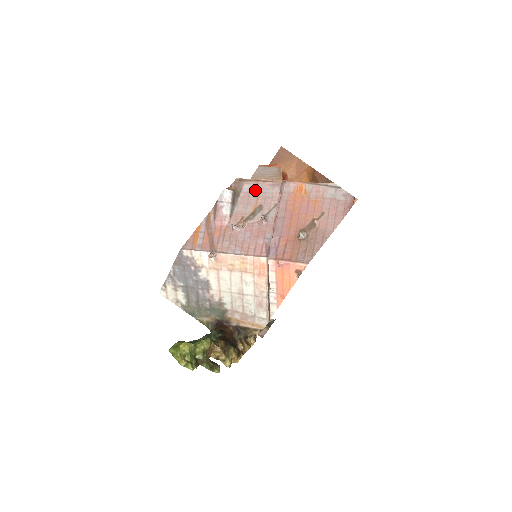
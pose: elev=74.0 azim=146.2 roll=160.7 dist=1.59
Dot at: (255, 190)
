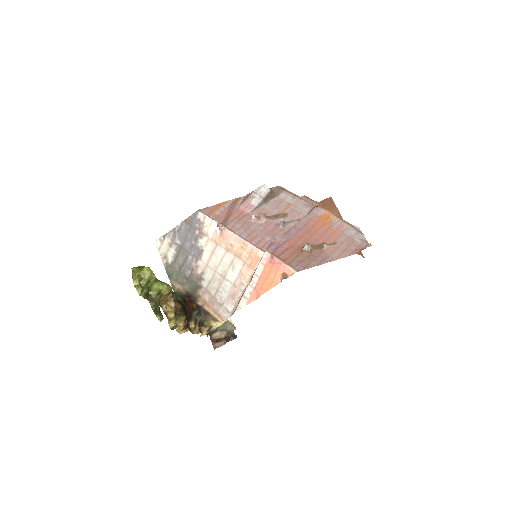
Dot at: (289, 201)
